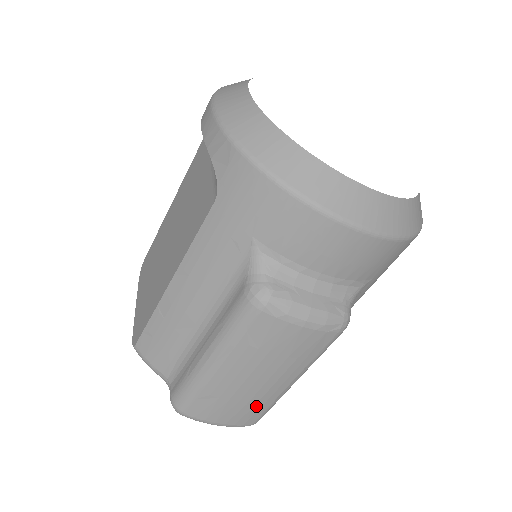
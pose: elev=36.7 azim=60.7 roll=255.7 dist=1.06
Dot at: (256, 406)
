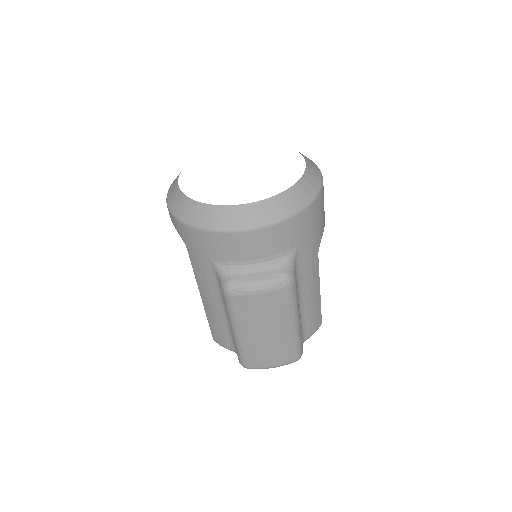
Dot at: (284, 348)
